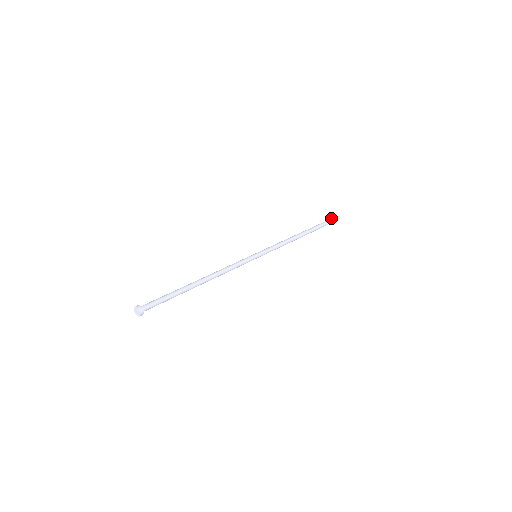
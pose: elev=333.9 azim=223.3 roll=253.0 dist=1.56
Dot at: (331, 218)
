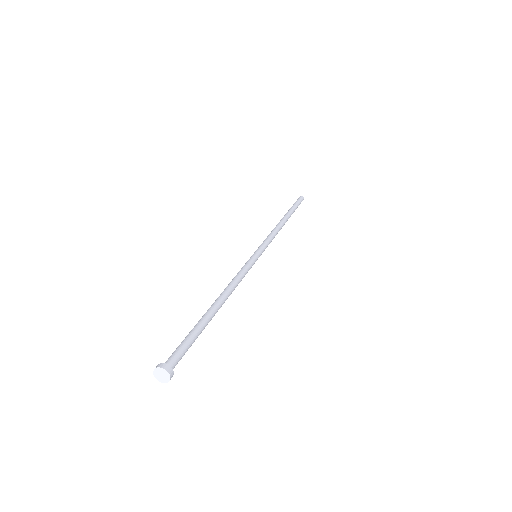
Dot at: (297, 200)
